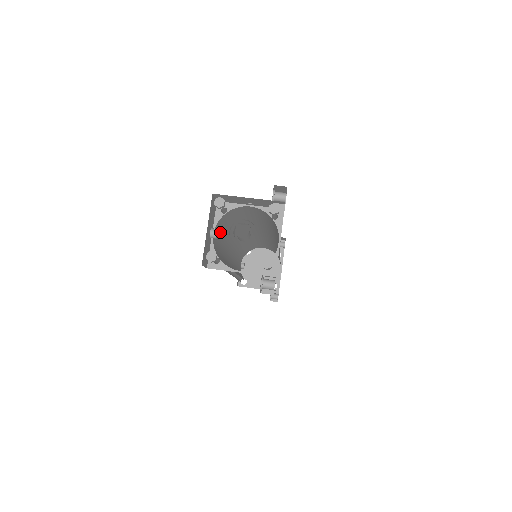
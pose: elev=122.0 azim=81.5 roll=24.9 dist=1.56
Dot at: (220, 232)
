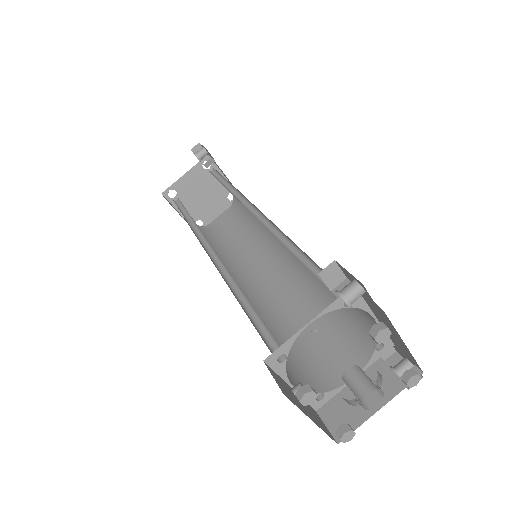
Dot at: occluded
